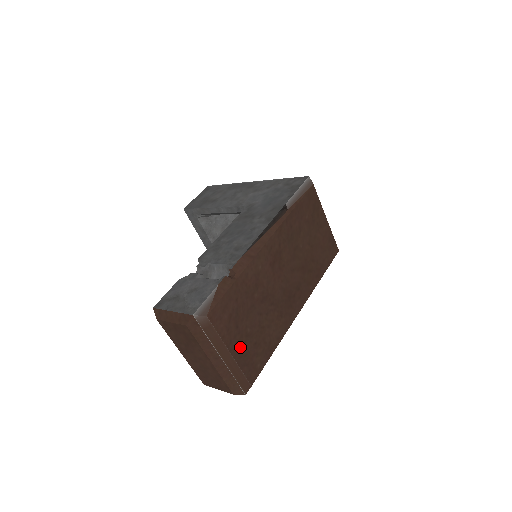
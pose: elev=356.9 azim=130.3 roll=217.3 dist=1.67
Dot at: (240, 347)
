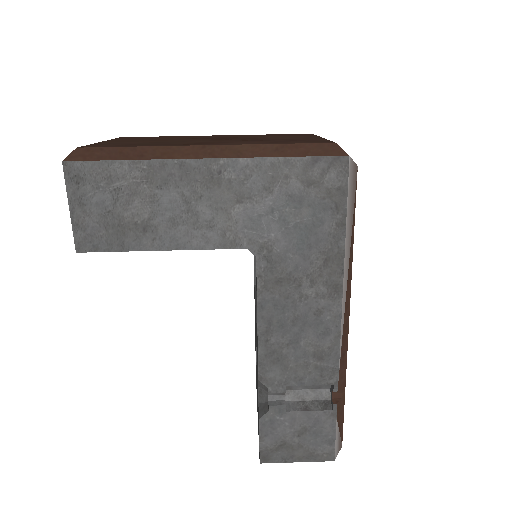
Dot at: occluded
